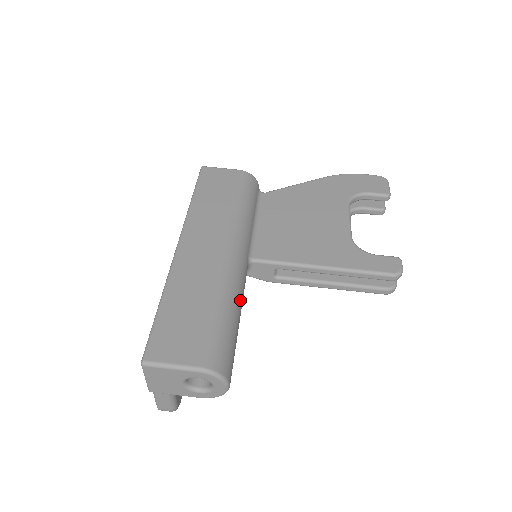
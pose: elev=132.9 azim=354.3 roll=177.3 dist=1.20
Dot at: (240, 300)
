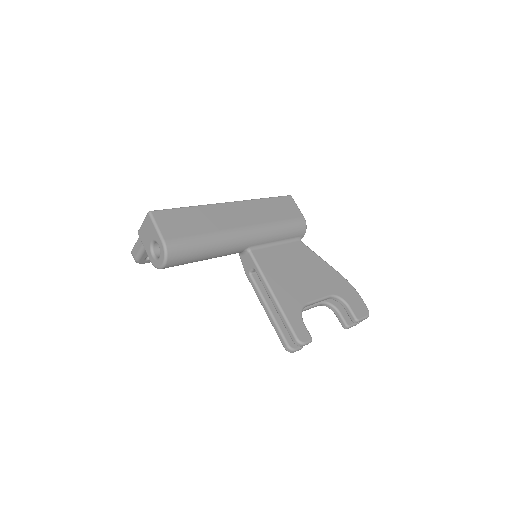
Dot at: (218, 251)
